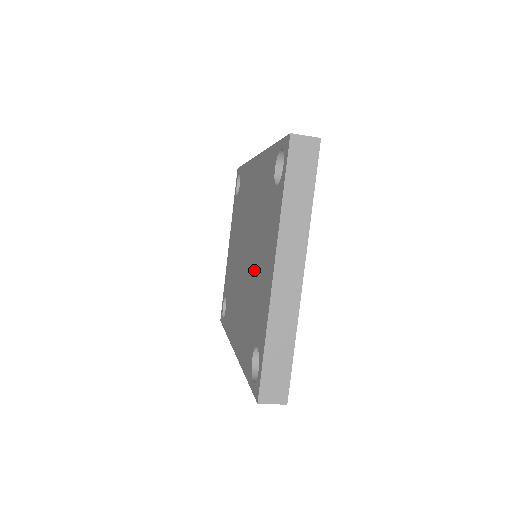
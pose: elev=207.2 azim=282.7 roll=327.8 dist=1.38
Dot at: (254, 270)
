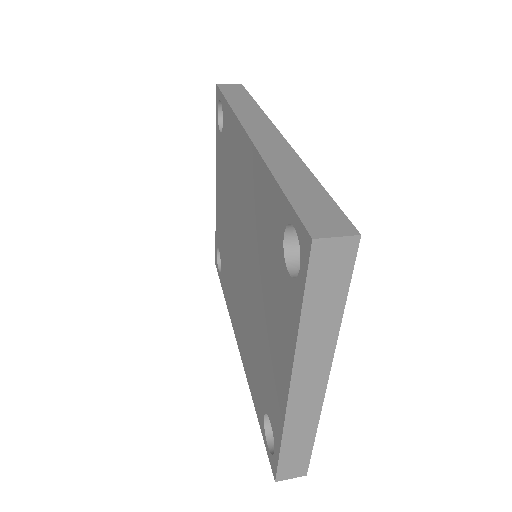
Dot at: (258, 315)
